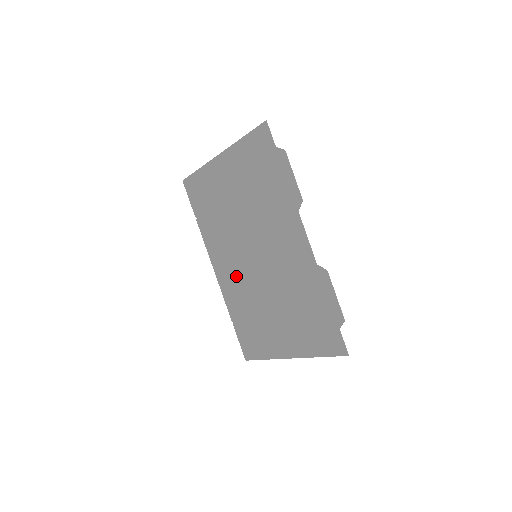
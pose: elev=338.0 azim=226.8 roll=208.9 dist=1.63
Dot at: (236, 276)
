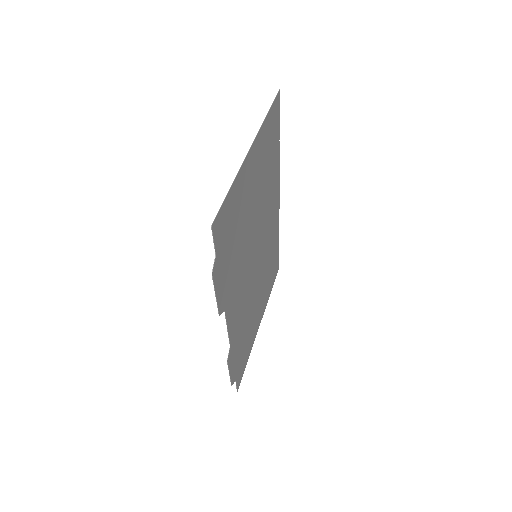
Dot at: (269, 232)
